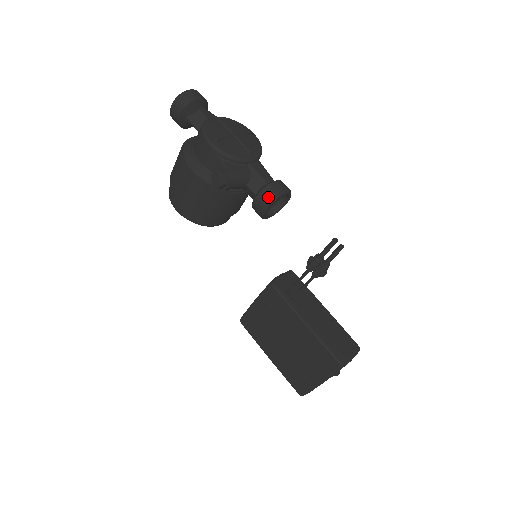
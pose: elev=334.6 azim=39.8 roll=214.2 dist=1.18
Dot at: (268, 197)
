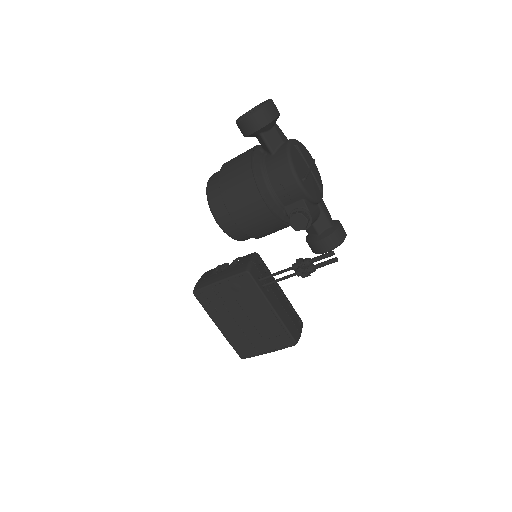
Dot at: (335, 242)
